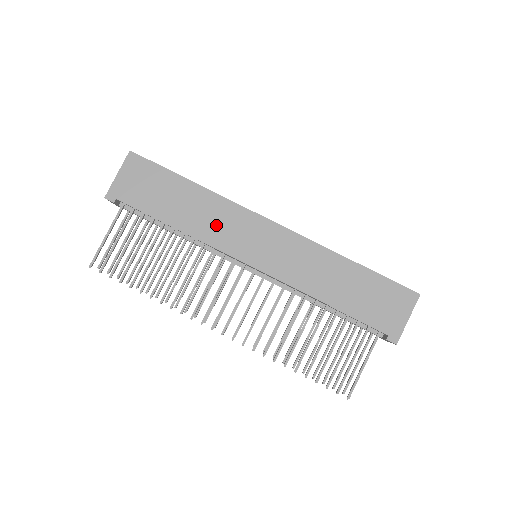
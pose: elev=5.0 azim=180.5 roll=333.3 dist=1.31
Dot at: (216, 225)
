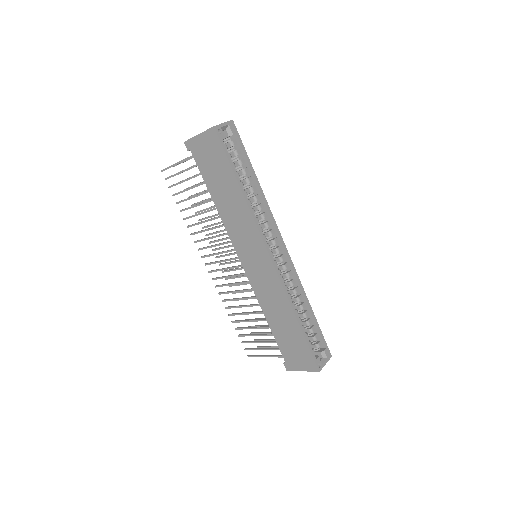
Dot at: (237, 225)
